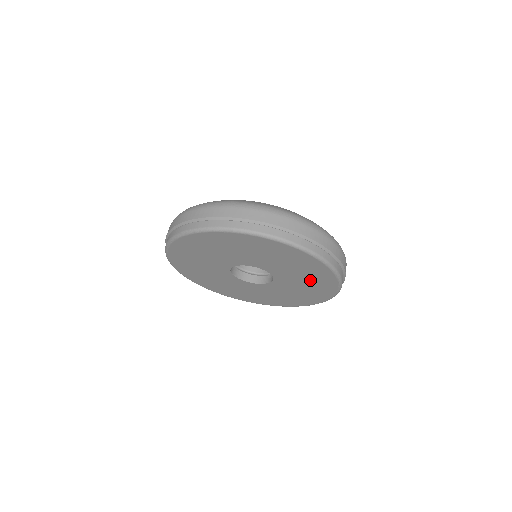
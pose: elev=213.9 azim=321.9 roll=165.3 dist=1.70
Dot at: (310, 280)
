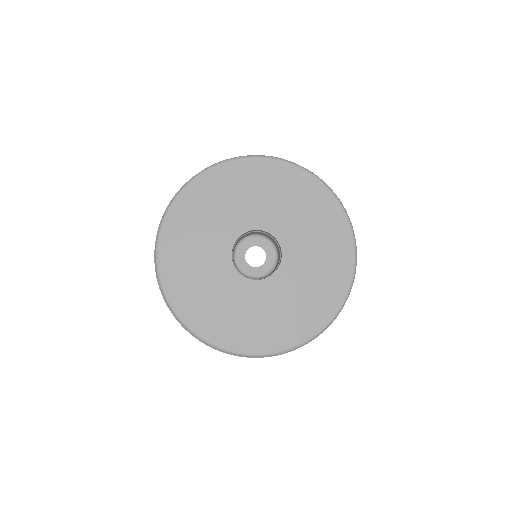
Dot at: (294, 200)
